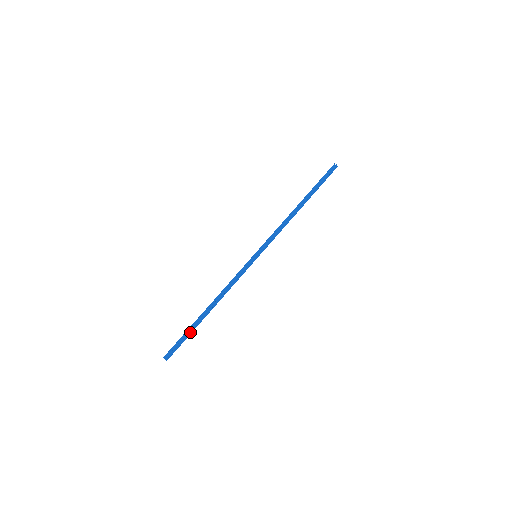
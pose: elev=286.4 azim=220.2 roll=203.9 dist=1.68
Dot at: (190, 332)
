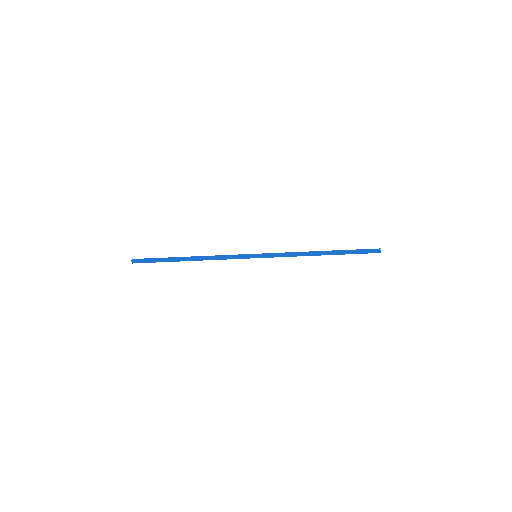
Dot at: (163, 260)
